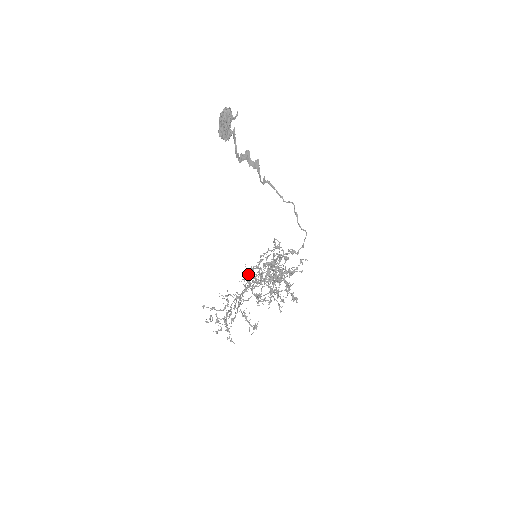
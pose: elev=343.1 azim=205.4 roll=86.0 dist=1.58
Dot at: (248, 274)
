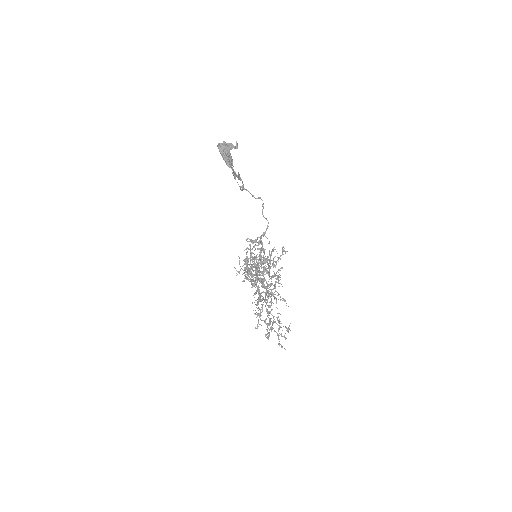
Dot at: occluded
